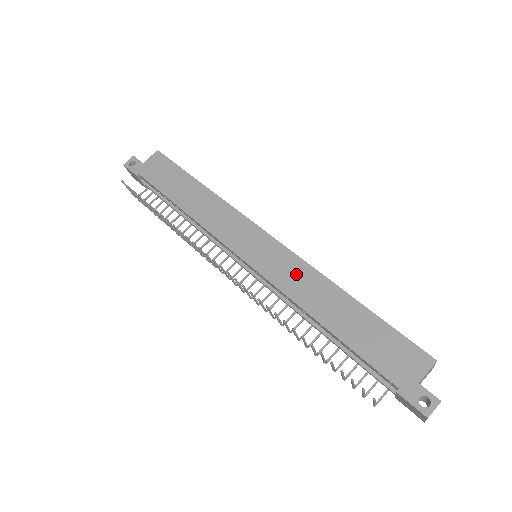
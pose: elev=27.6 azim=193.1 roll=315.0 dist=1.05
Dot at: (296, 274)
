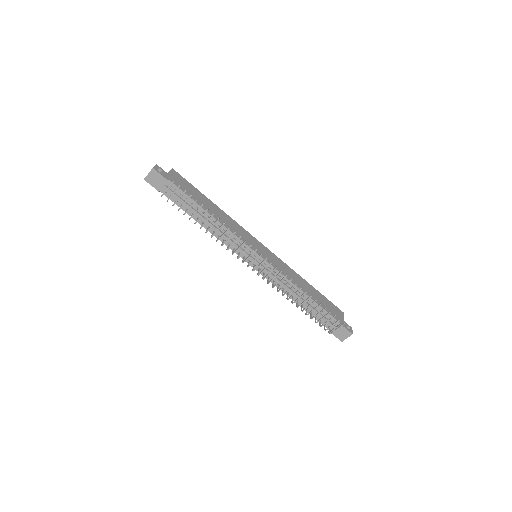
Dot at: (285, 268)
